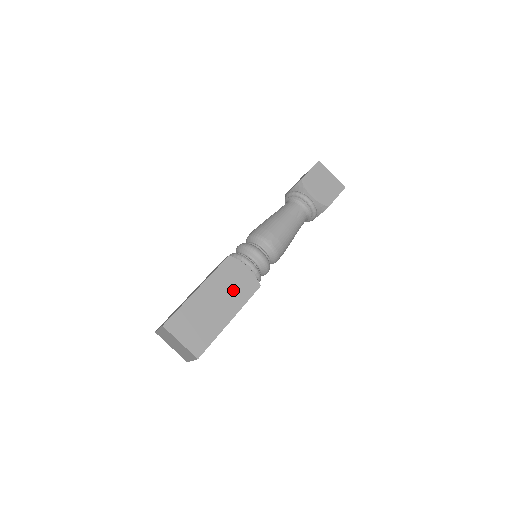
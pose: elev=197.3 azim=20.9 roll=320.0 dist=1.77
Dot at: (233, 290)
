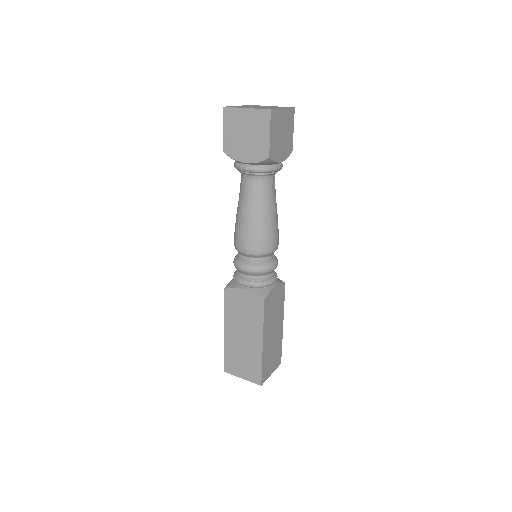
Dot at: (276, 311)
